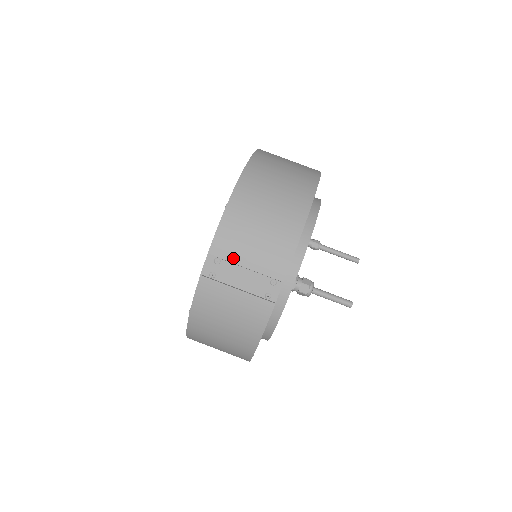
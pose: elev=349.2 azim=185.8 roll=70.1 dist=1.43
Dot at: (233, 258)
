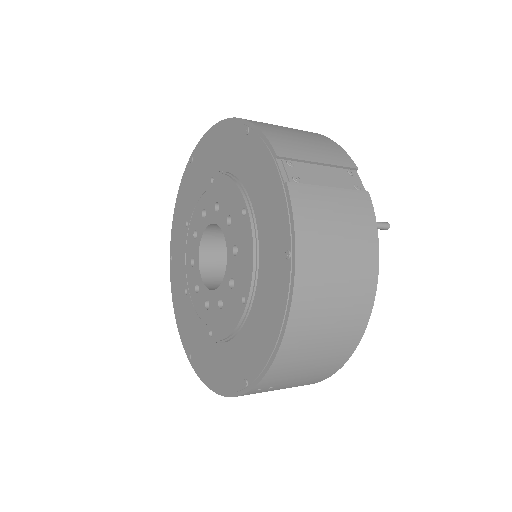
Dot at: (302, 156)
